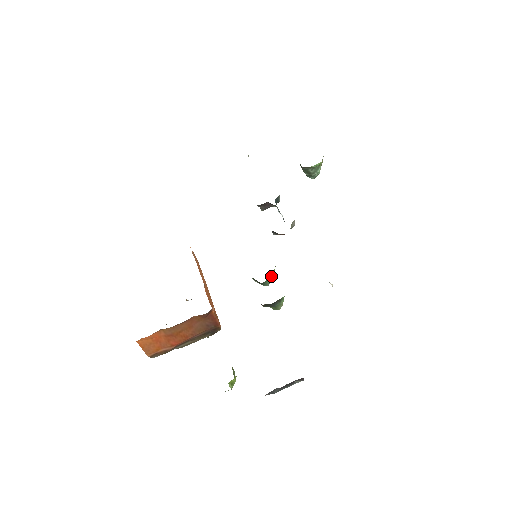
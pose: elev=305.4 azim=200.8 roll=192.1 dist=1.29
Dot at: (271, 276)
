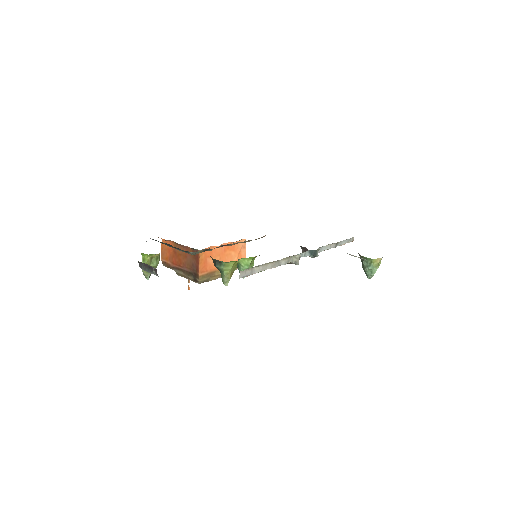
Dot at: (243, 263)
